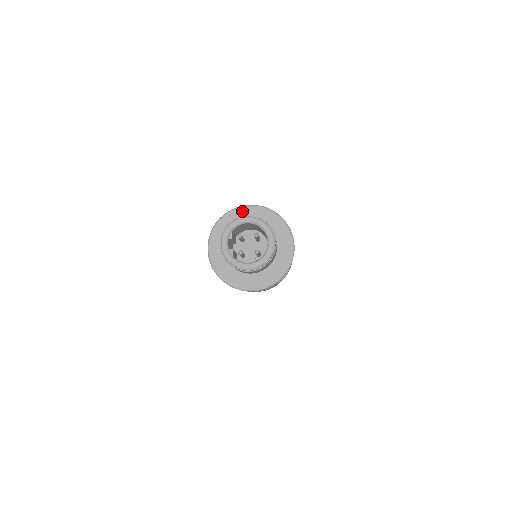
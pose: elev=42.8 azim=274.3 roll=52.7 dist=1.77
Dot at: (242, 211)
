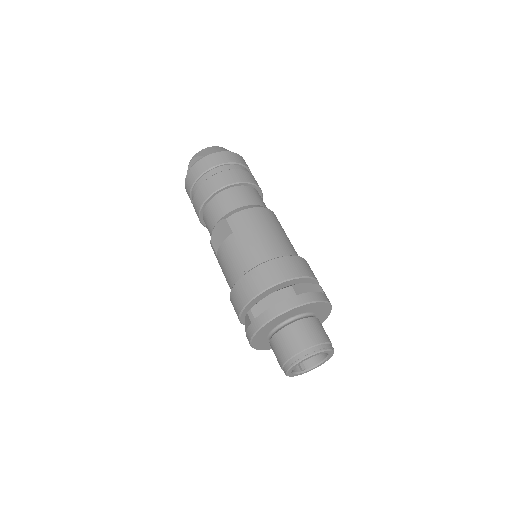
Dot at: (310, 306)
